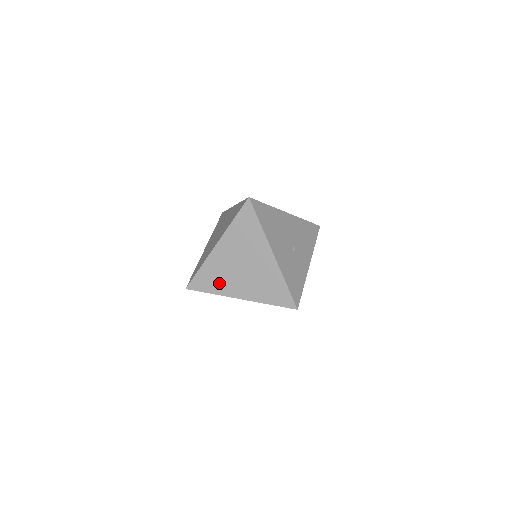
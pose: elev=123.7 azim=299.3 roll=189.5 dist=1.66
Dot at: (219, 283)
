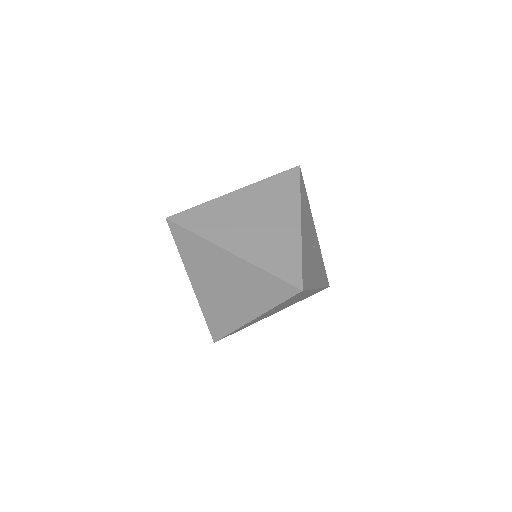
Dot at: occluded
